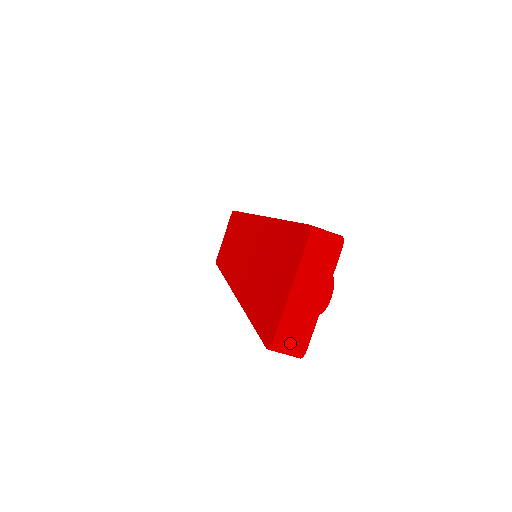
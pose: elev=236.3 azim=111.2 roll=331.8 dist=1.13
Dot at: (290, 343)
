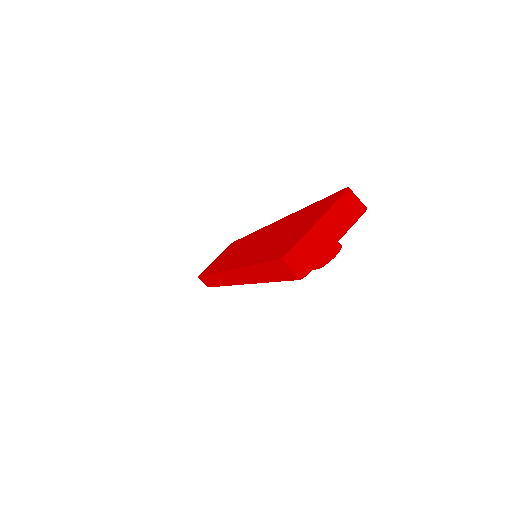
Dot at: (301, 259)
